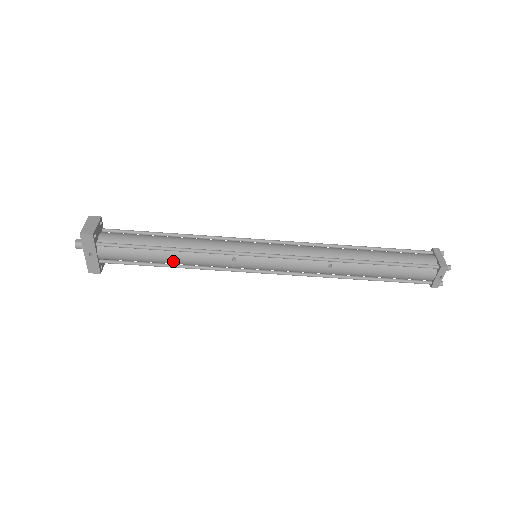
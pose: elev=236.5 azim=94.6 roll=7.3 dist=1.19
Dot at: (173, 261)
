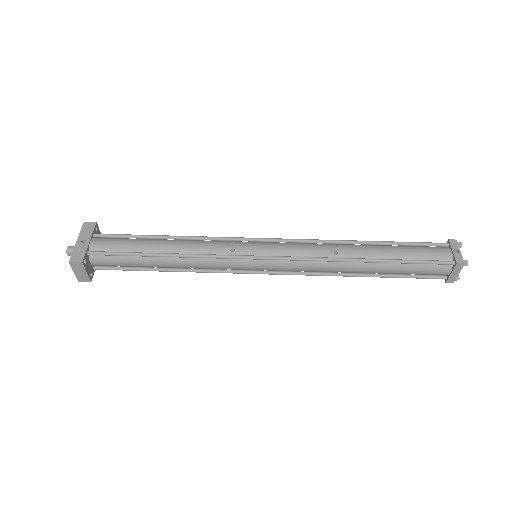
Dot at: (168, 247)
